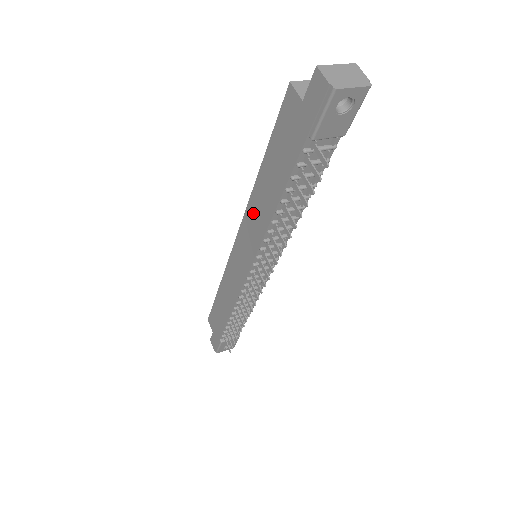
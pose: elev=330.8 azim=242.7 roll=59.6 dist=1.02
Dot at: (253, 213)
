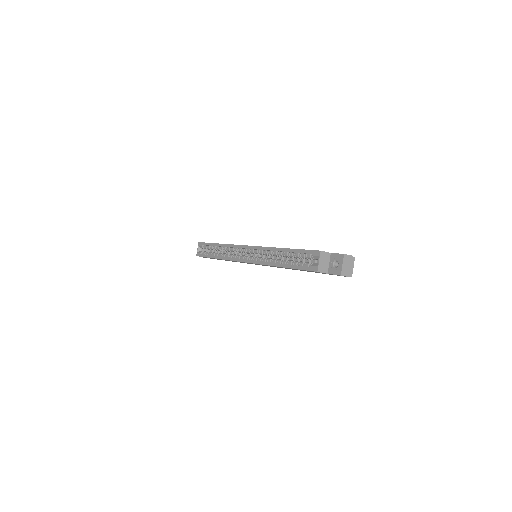
Dot at: occluded
